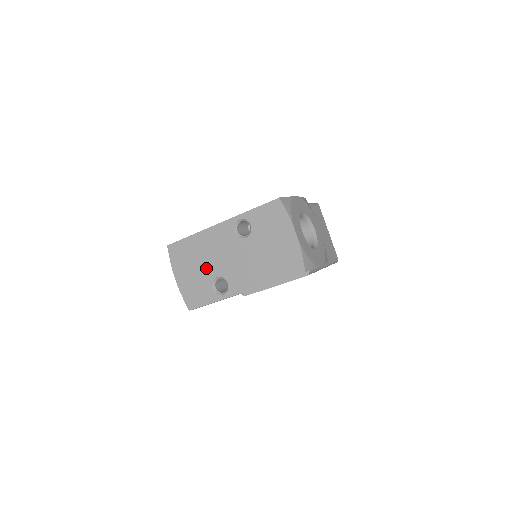
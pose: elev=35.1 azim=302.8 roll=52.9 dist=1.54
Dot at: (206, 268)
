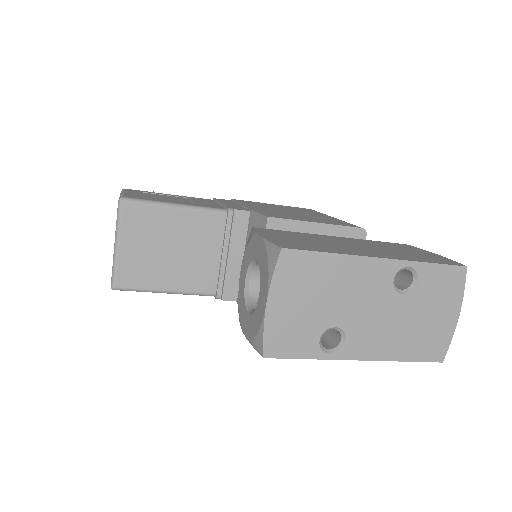
Dot at: (327, 309)
